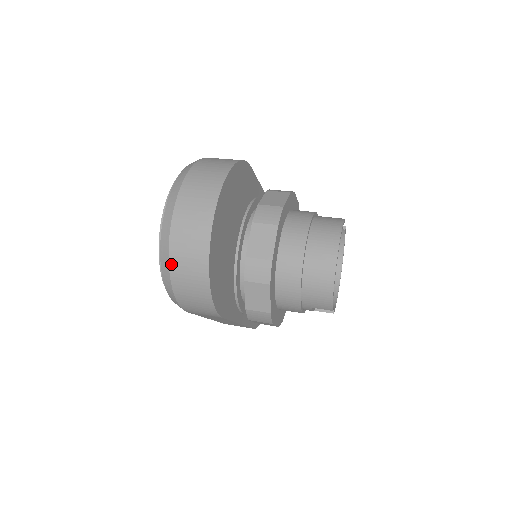
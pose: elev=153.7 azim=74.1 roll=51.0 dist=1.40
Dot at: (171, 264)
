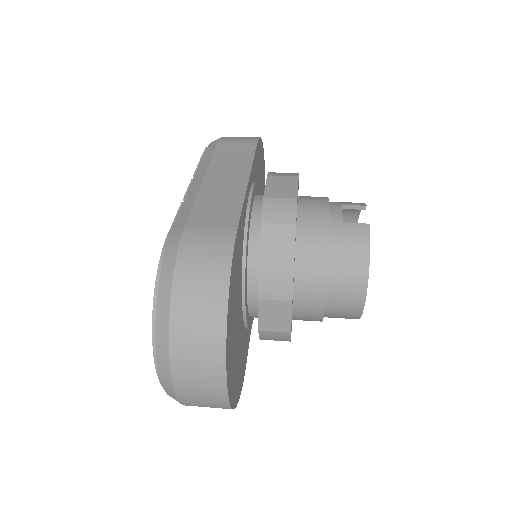
Dot at: occluded
